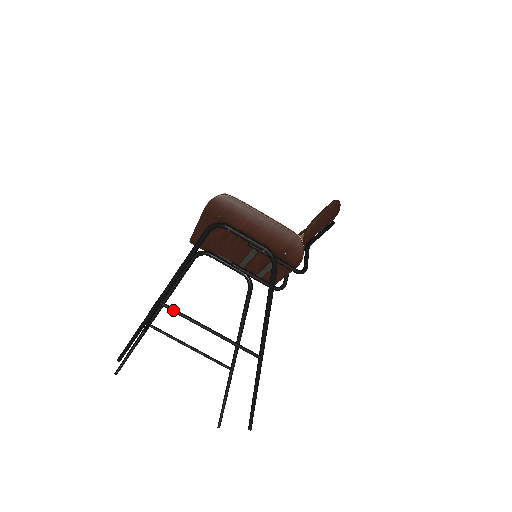
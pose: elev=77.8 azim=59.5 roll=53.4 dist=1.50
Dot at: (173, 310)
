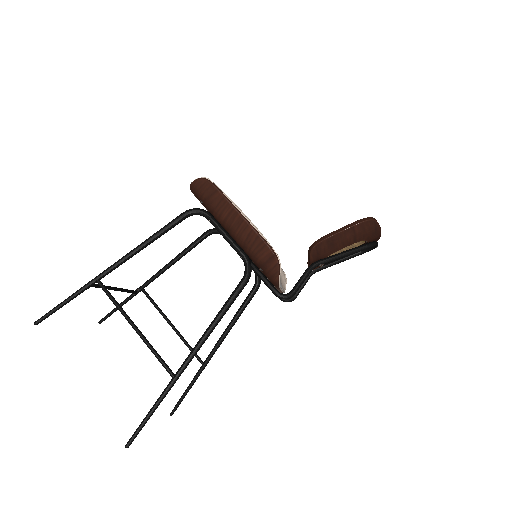
Dot at: (106, 292)
